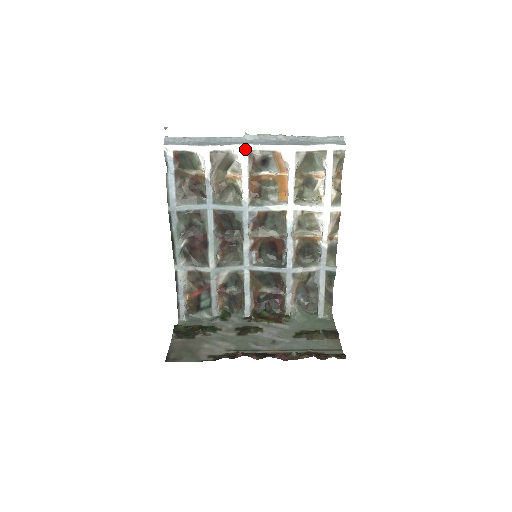
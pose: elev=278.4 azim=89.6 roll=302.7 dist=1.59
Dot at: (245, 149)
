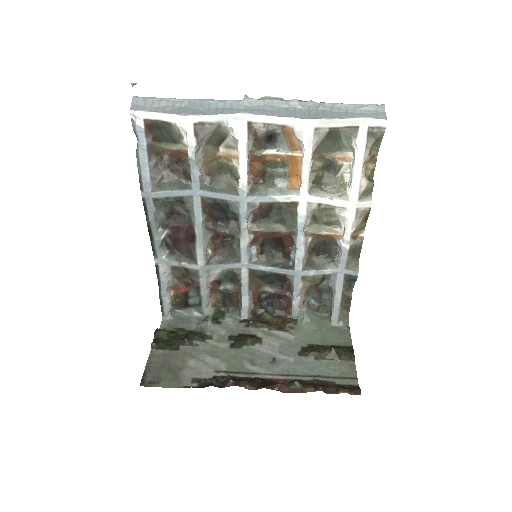
Dot at: (243, 120)
